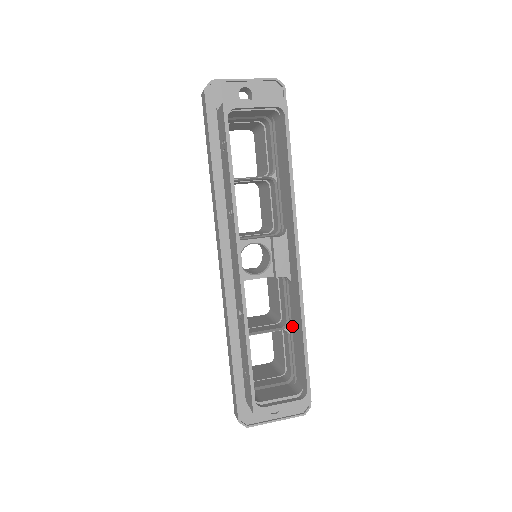
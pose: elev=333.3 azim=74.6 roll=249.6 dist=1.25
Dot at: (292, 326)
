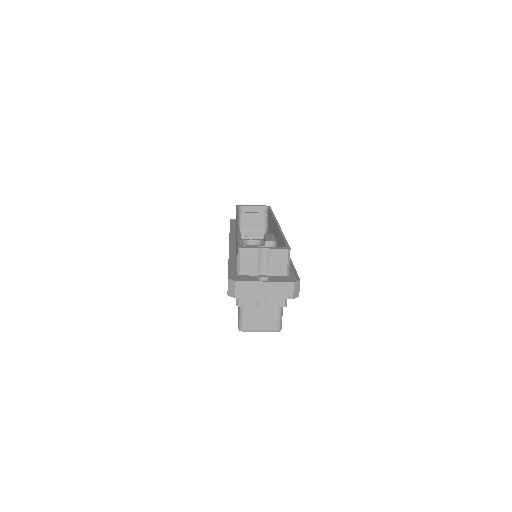
Dot at: occluded
